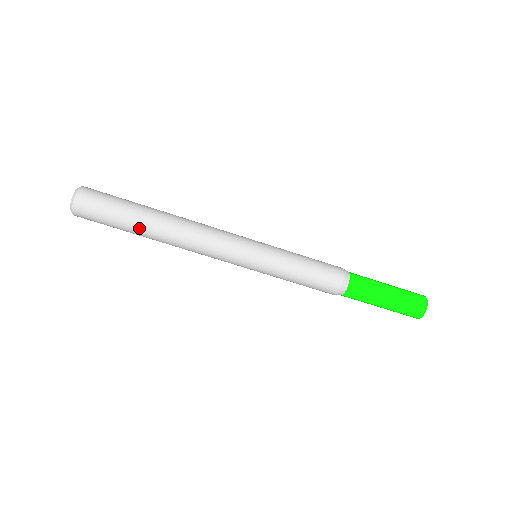
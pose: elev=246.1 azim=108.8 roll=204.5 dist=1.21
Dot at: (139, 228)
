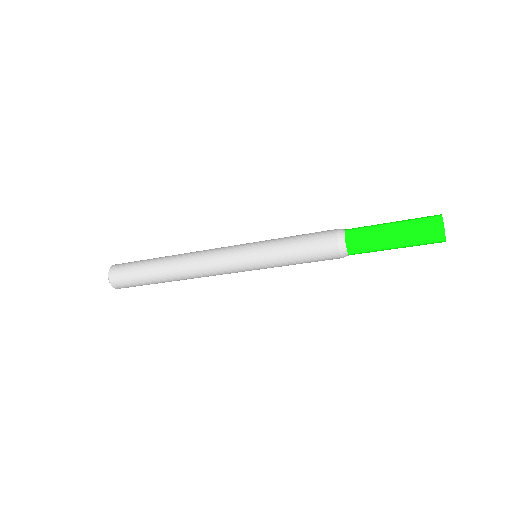
Dot at: occluded
